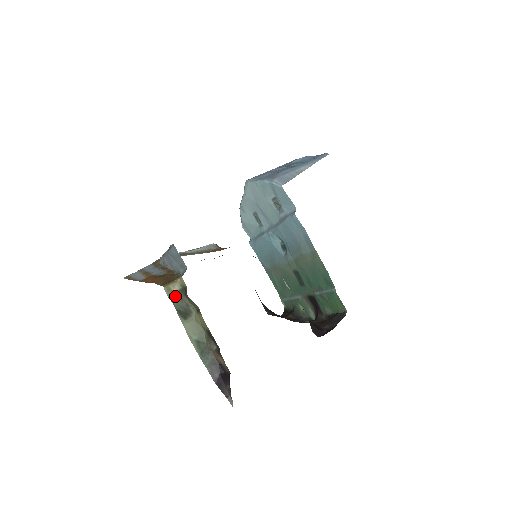
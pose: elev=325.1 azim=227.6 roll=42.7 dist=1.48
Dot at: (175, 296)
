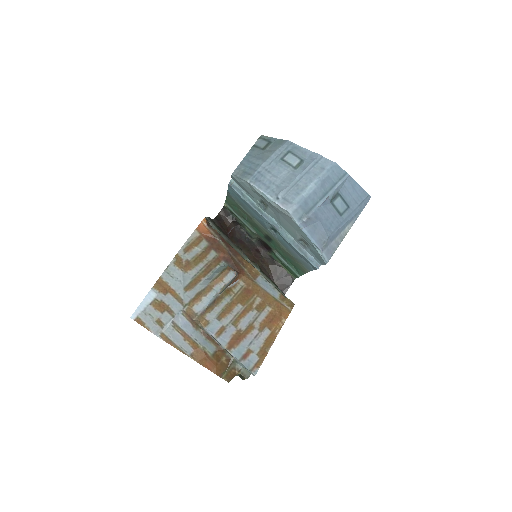
Dot at: occluded
